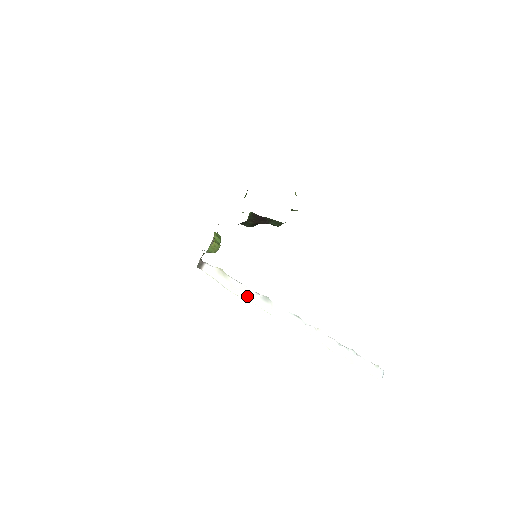
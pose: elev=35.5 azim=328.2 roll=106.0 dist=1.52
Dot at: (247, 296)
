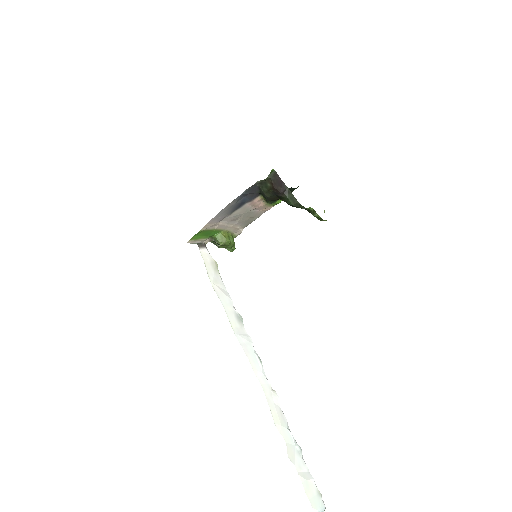
Dot at: (223, 300)
